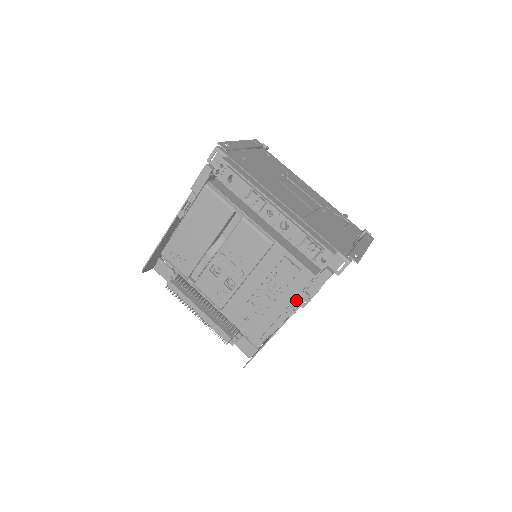
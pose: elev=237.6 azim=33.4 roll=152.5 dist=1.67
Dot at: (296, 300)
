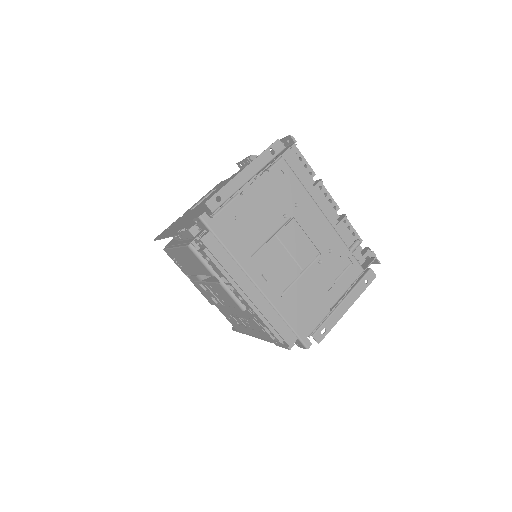
Dot at: occluded
